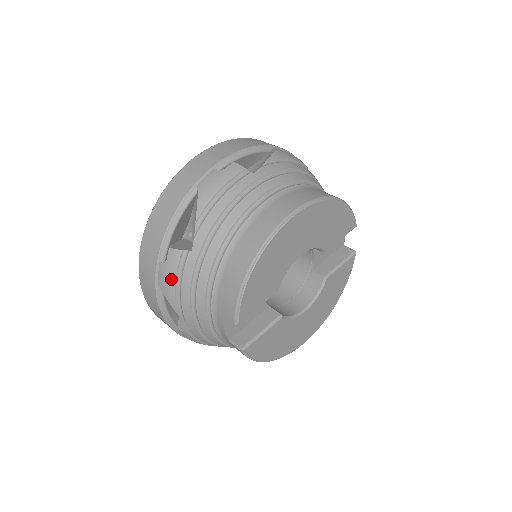
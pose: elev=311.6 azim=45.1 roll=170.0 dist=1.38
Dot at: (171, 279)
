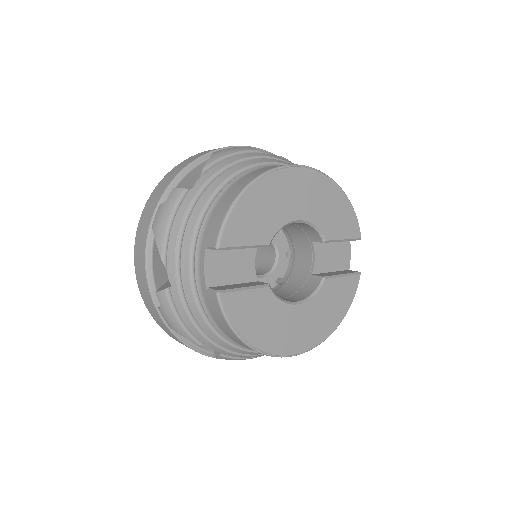
Dot at: (166, 216)
